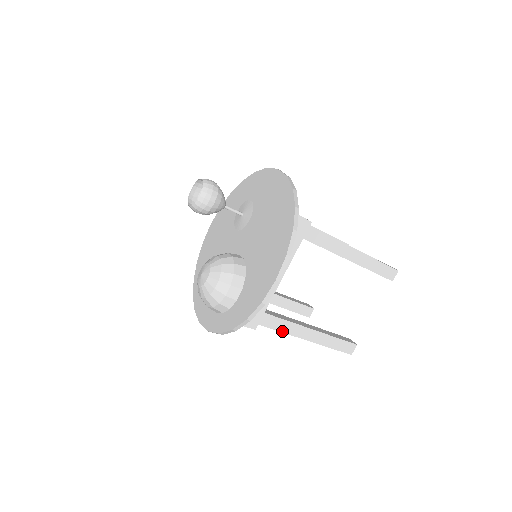
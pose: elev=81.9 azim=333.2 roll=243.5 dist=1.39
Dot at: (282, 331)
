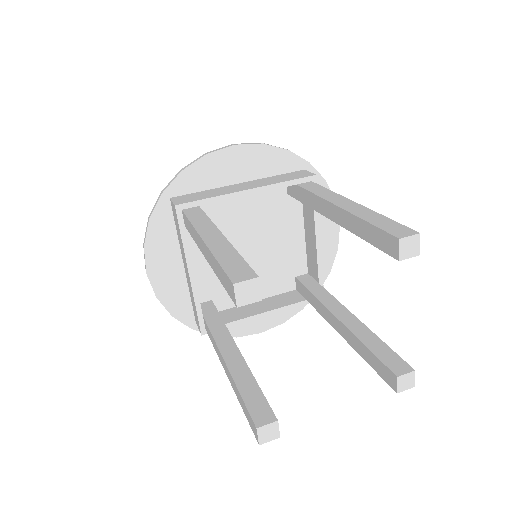
Dot at: (192, 223)
